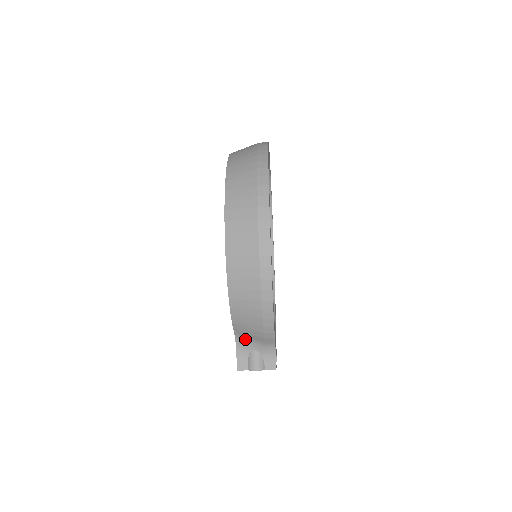
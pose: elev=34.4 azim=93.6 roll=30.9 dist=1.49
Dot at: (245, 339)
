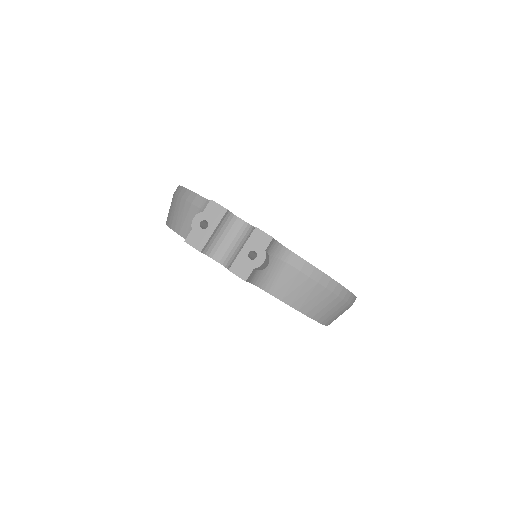
Dot at: occluded
